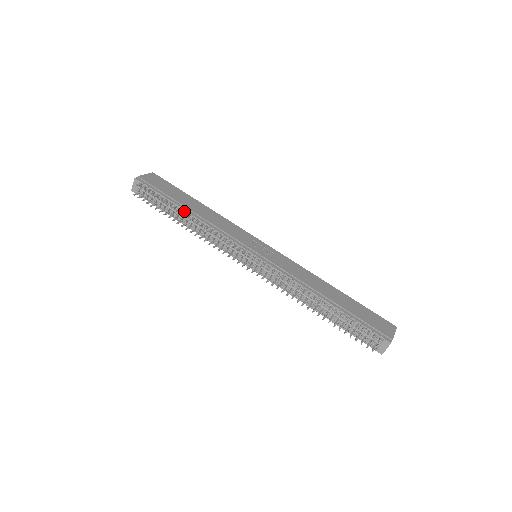
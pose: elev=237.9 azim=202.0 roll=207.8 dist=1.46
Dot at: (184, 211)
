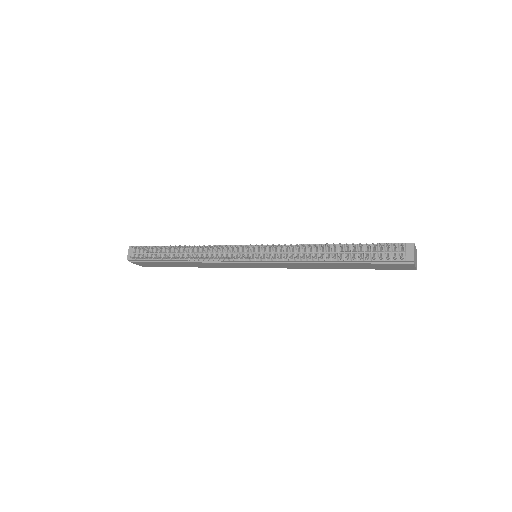
Dot at: (178, 247)
